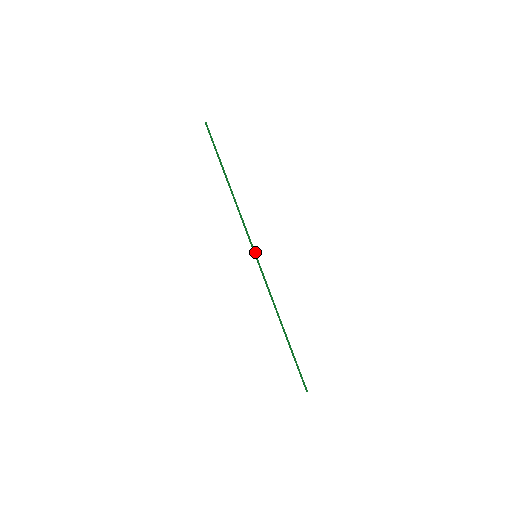
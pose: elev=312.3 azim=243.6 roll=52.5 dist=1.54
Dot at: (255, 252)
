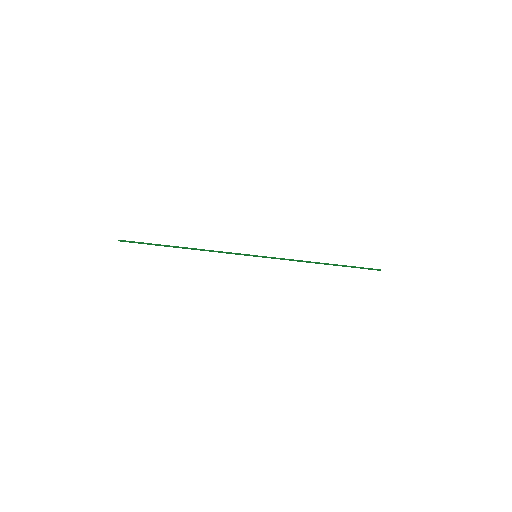
Dot at: (252, 255)
